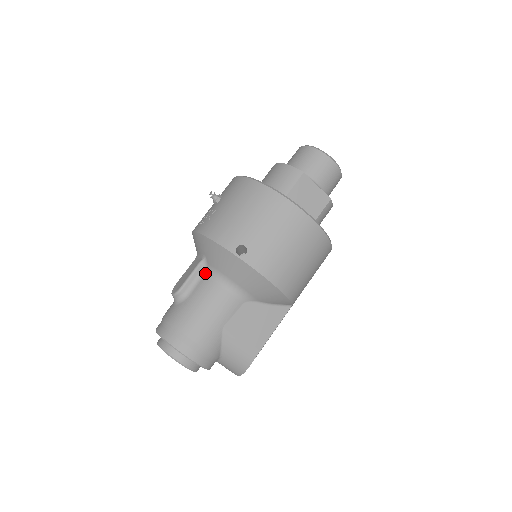
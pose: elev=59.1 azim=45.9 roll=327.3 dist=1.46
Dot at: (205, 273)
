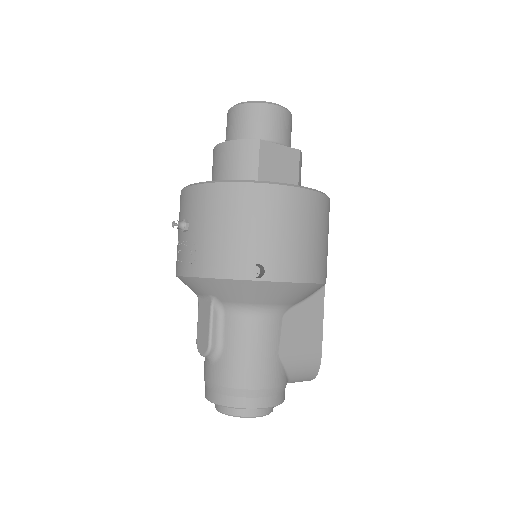
Dot at: (224, 313)
